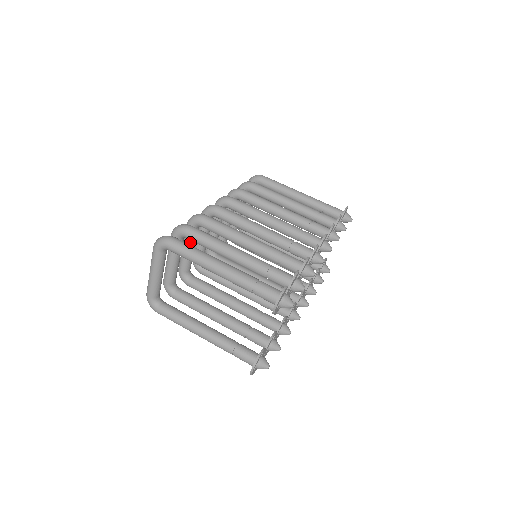
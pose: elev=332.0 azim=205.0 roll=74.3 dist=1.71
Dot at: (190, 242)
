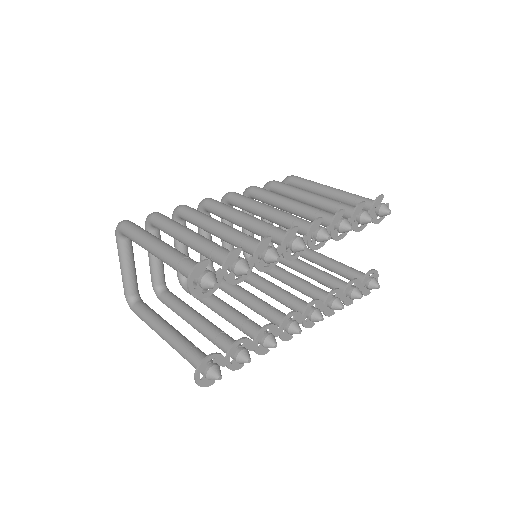
Dot at: occluded
